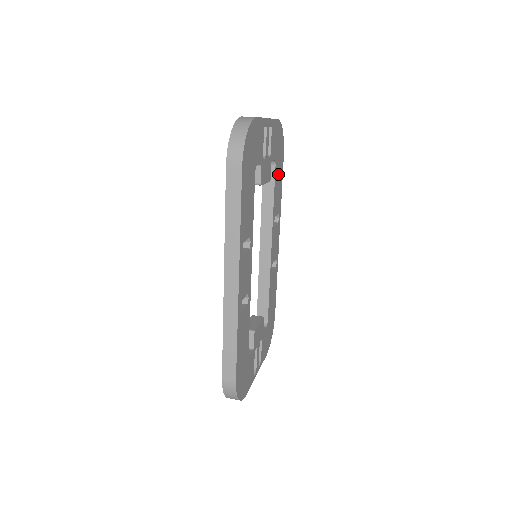
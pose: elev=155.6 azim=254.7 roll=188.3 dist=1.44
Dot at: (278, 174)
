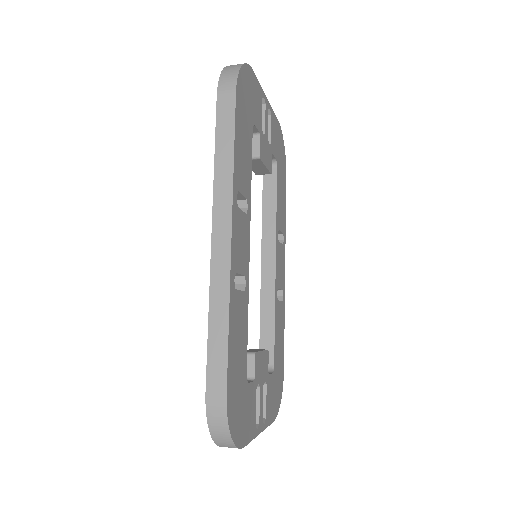
Dot at: (280, 184)
